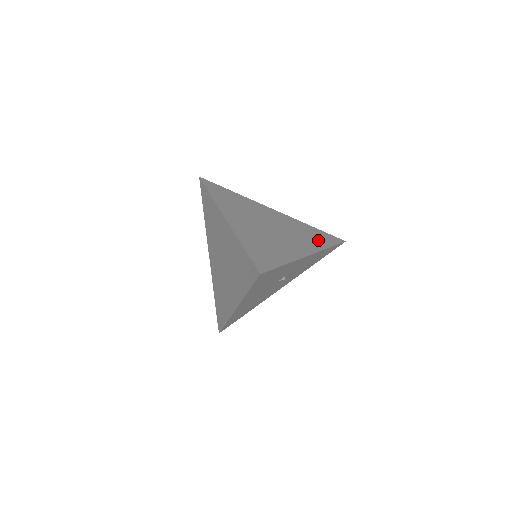
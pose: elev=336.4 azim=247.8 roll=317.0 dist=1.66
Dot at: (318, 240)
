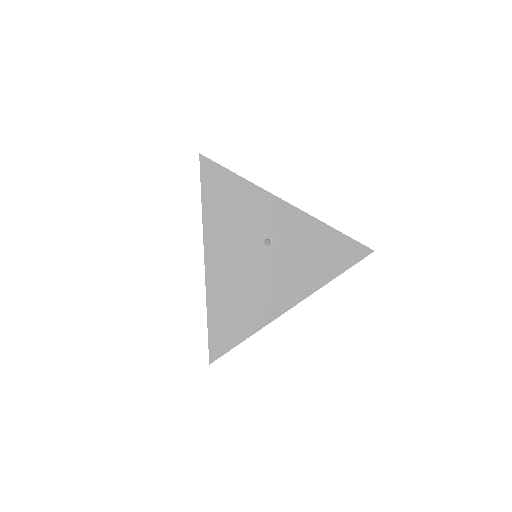
Dot at: occluded
